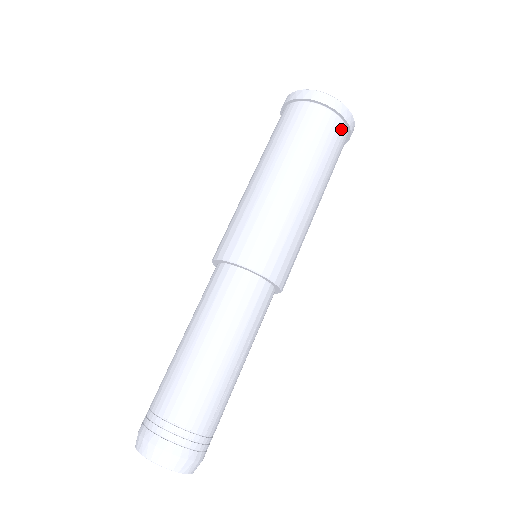
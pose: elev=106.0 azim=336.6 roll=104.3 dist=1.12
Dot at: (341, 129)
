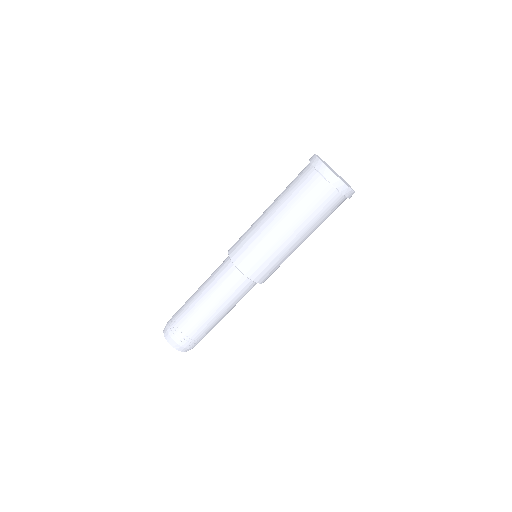
Dot at: (341, 200)
